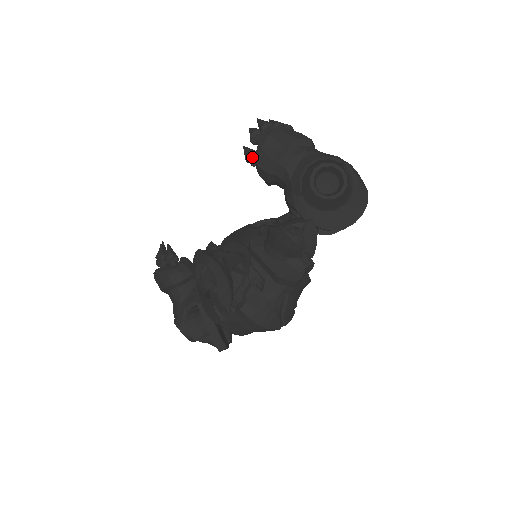
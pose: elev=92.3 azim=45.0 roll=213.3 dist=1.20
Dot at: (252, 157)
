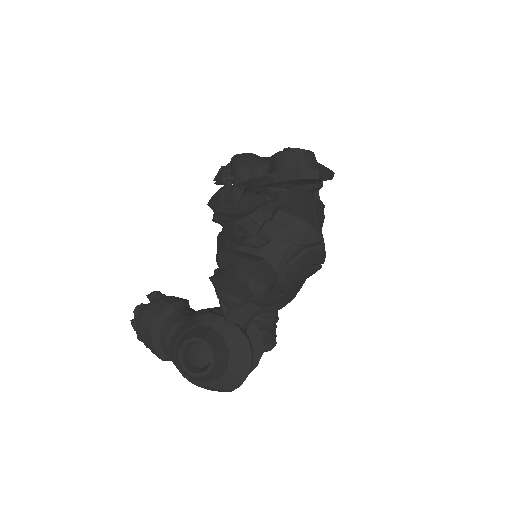
Dot at: (227, 175)
